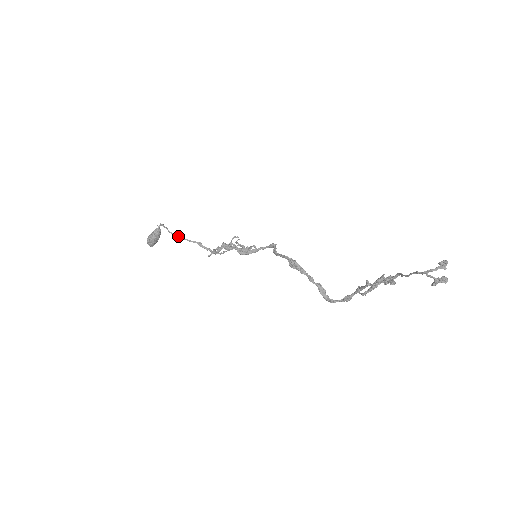
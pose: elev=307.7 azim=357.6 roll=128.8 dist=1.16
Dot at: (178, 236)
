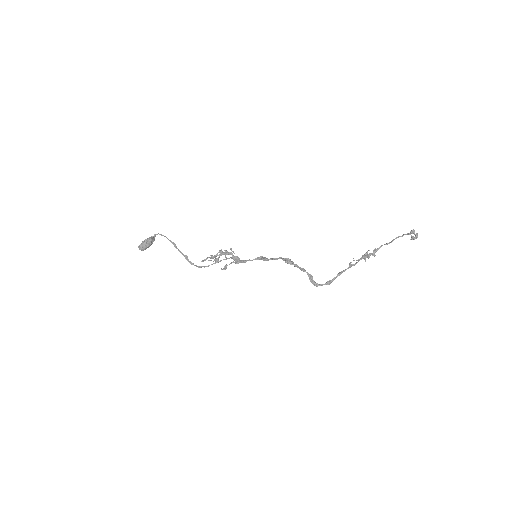
Dot at: (174, 244)
